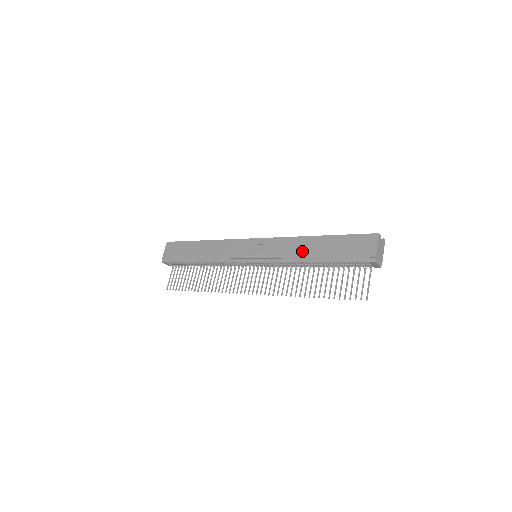
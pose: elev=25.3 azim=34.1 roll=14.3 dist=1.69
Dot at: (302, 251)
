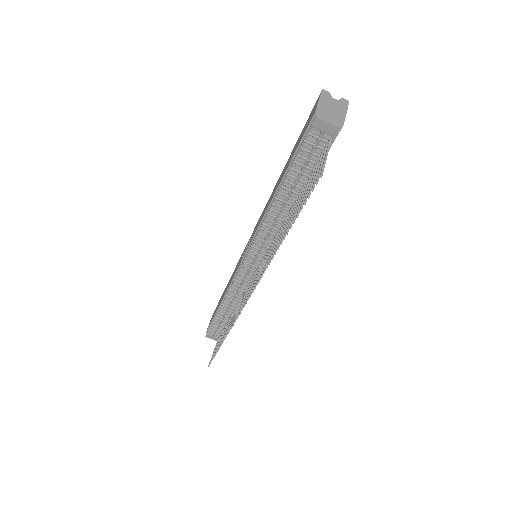
Dot at: (271, 197)
